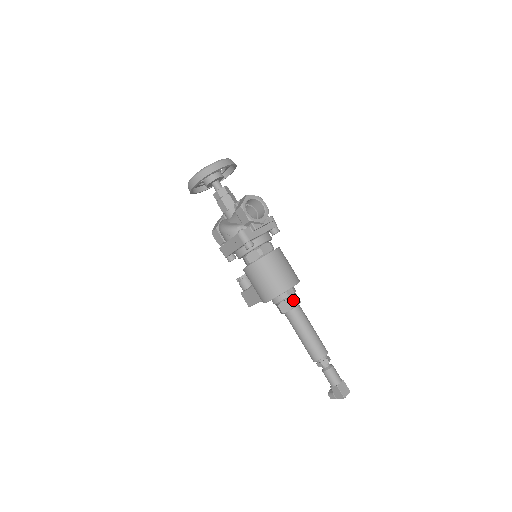
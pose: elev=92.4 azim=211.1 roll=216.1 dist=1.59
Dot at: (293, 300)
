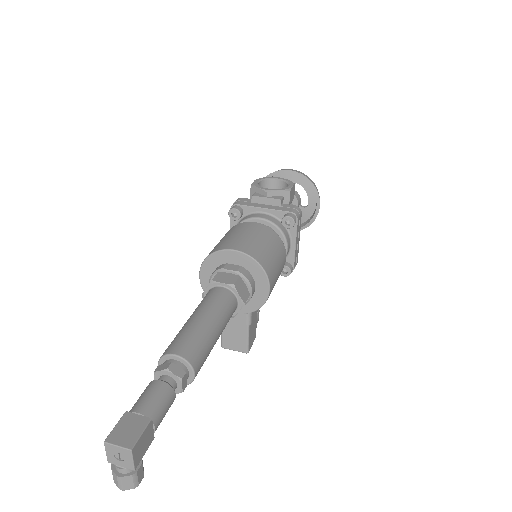
Dot at: (224, 276)
